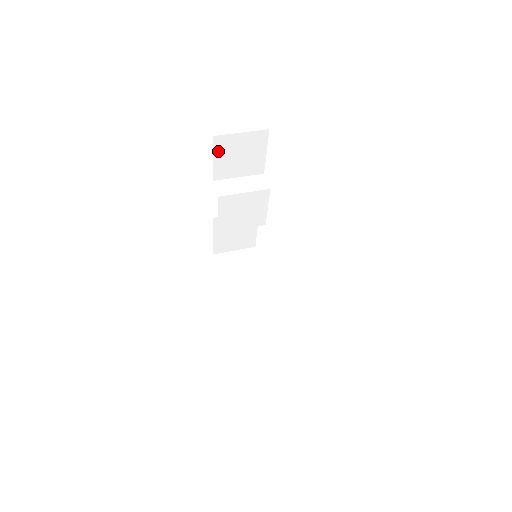
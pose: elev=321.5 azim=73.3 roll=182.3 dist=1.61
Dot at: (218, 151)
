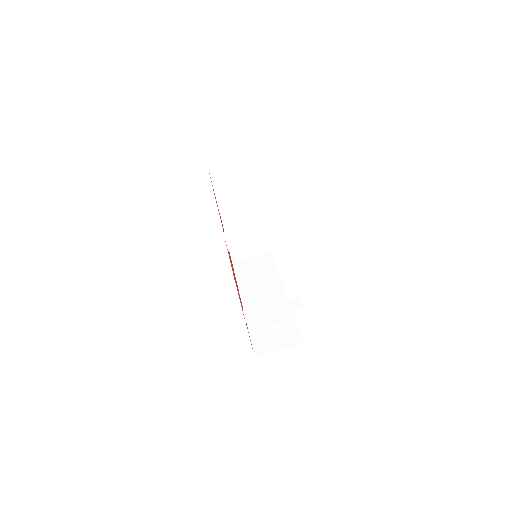
Dot at: occluded
